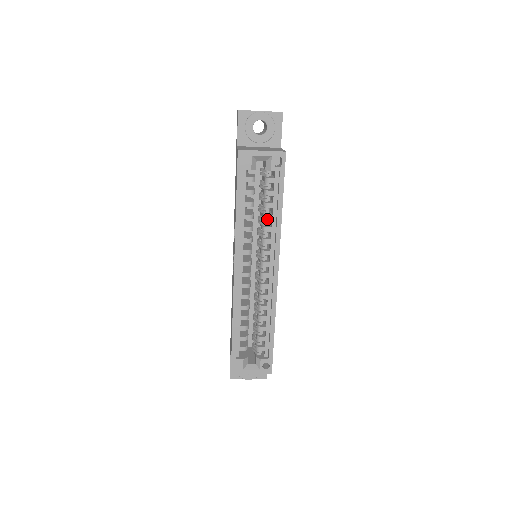
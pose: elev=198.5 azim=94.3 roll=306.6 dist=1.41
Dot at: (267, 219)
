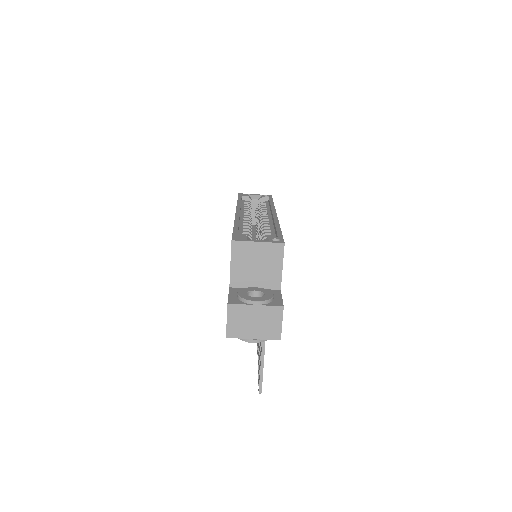
Dot at: (262, 208)
